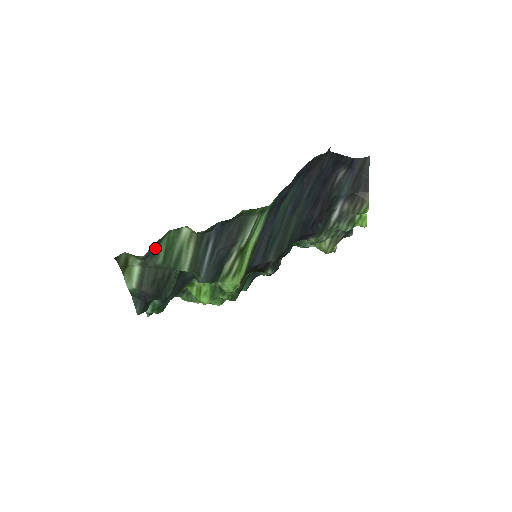
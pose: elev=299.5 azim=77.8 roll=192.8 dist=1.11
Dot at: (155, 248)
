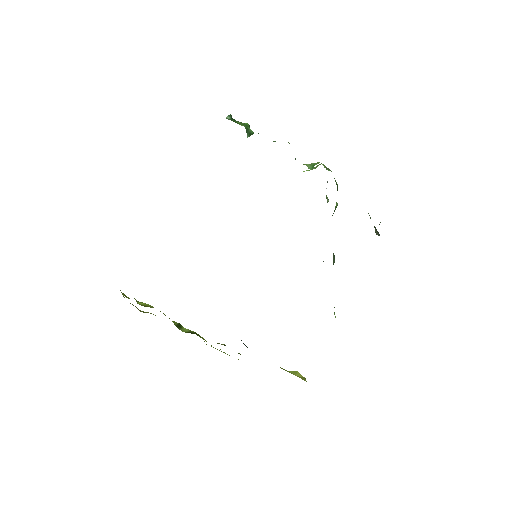
Dot at: occluded
